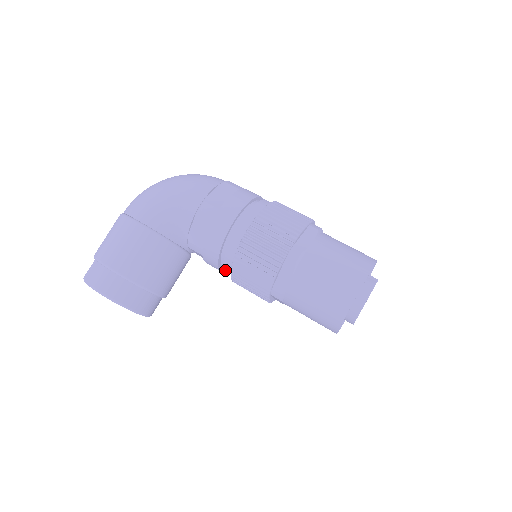
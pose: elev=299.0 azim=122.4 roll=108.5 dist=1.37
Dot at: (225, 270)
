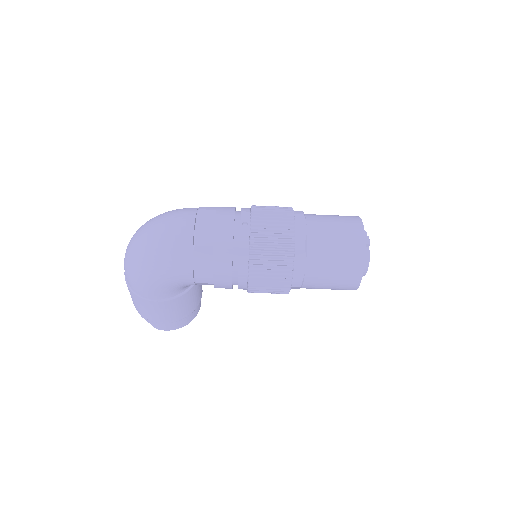
Dot at: occluded
